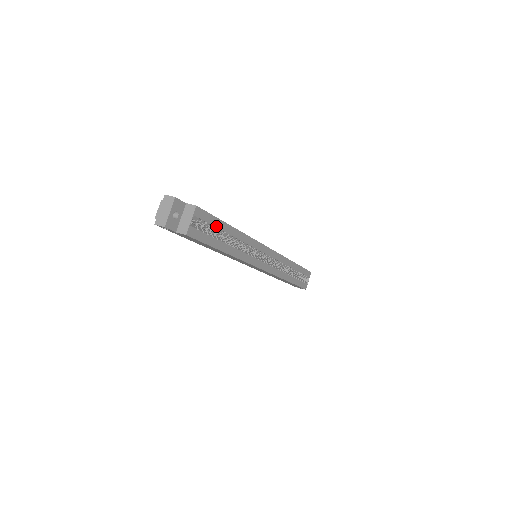
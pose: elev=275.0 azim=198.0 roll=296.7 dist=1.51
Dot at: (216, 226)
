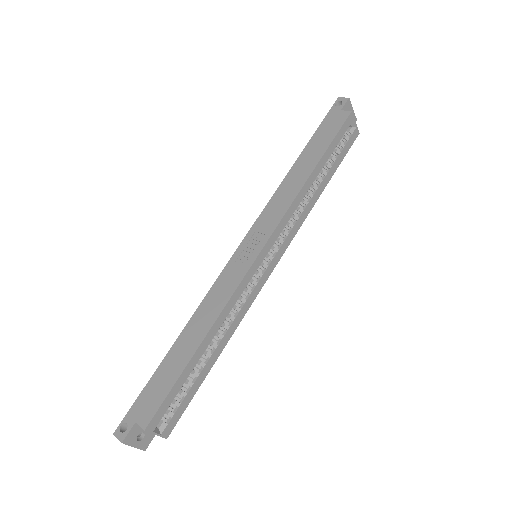
Dot at: (182, 384)
